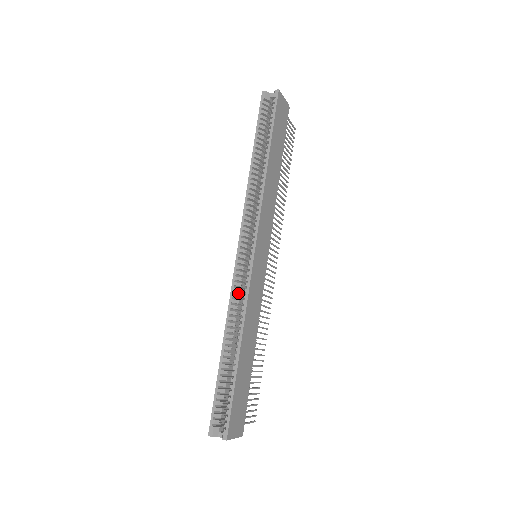
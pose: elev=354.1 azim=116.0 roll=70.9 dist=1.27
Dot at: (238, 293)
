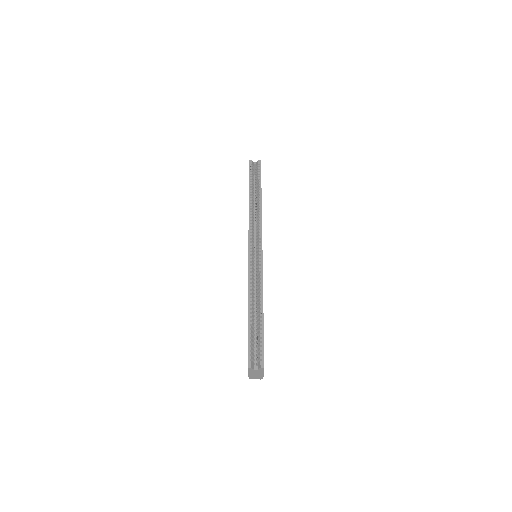
Dot at: occluded
